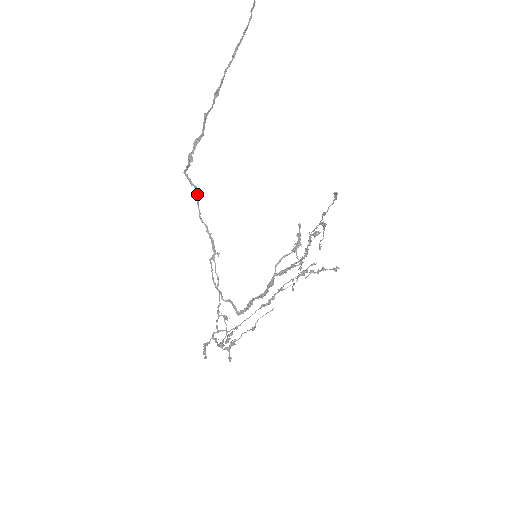
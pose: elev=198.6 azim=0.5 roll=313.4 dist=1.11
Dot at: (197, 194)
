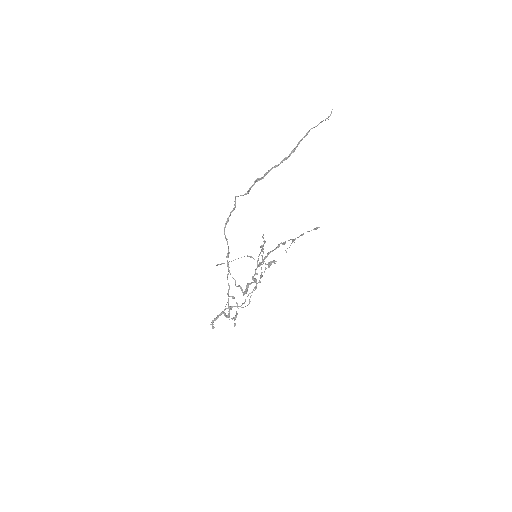
Dot at: (232, 211)
